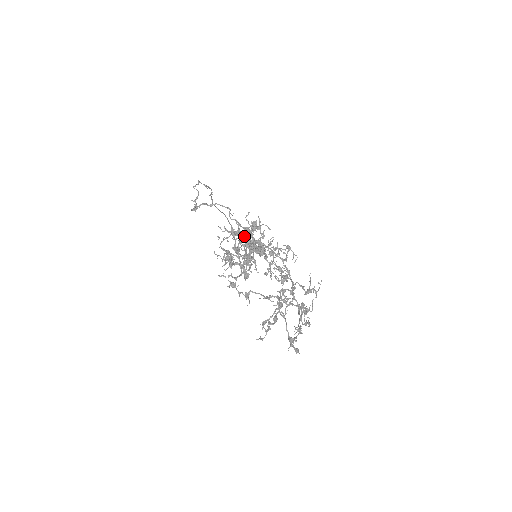
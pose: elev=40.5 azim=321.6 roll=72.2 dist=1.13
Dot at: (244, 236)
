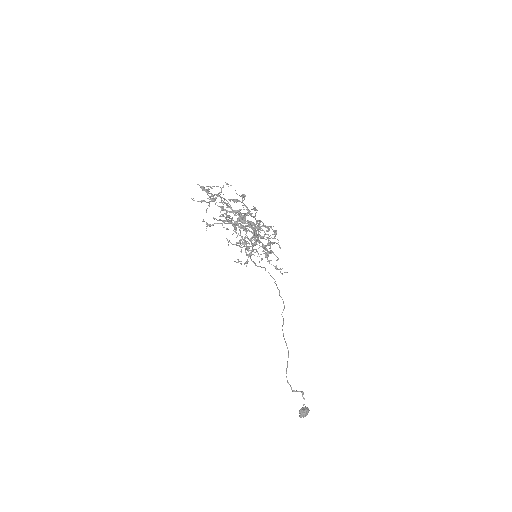
Dot at: (297, 391)
